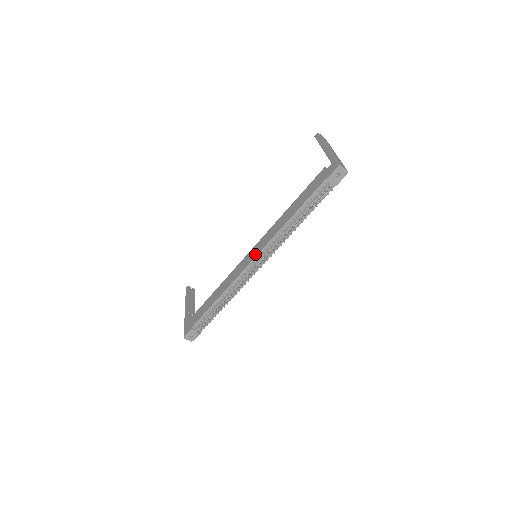
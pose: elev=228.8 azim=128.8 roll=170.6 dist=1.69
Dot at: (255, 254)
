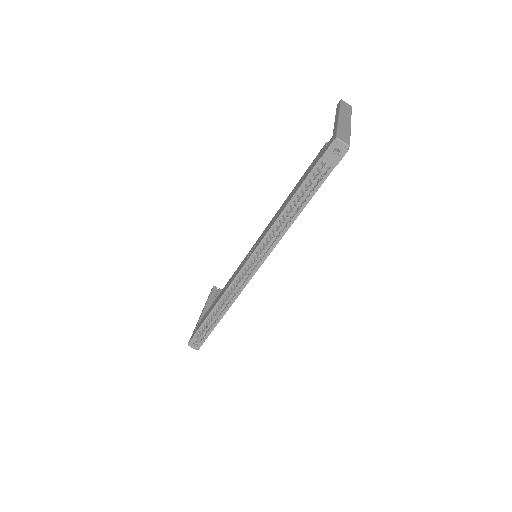
Dot at: (250, 254)
